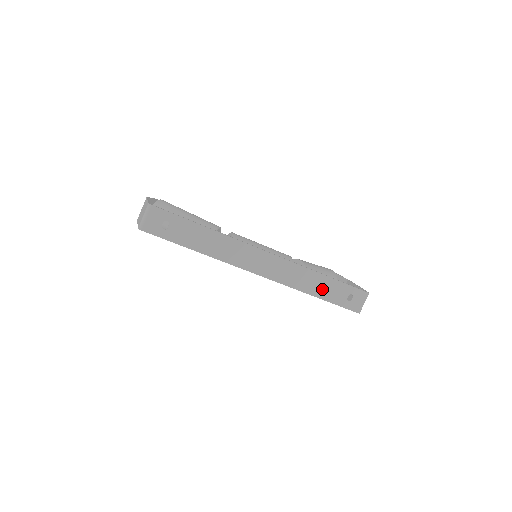
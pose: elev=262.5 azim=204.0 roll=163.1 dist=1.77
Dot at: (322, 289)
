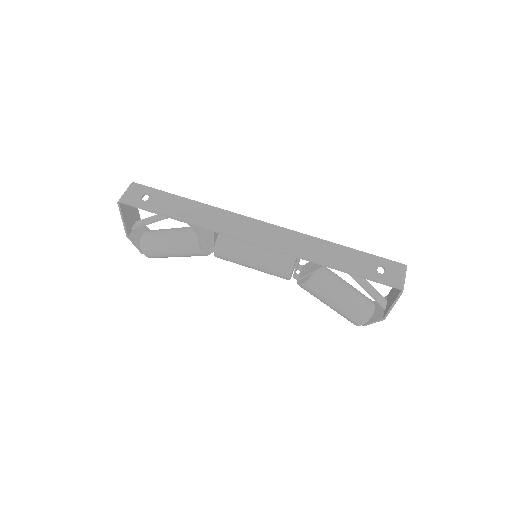
Dot at: (338, 259)
